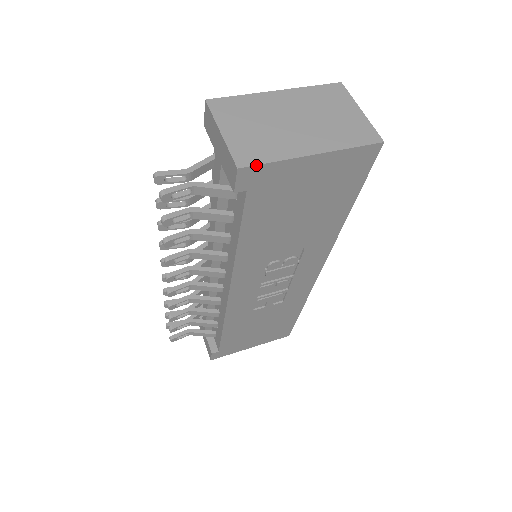
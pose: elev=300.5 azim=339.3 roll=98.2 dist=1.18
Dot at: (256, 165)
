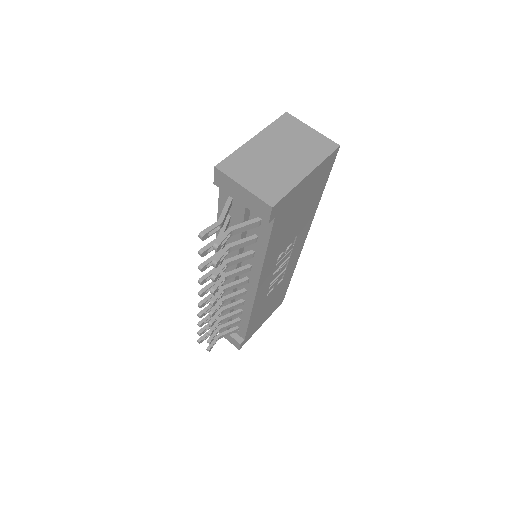
Dot at: (281, 200)
